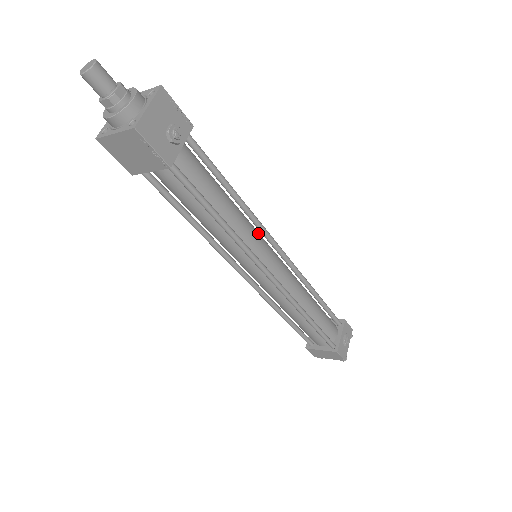
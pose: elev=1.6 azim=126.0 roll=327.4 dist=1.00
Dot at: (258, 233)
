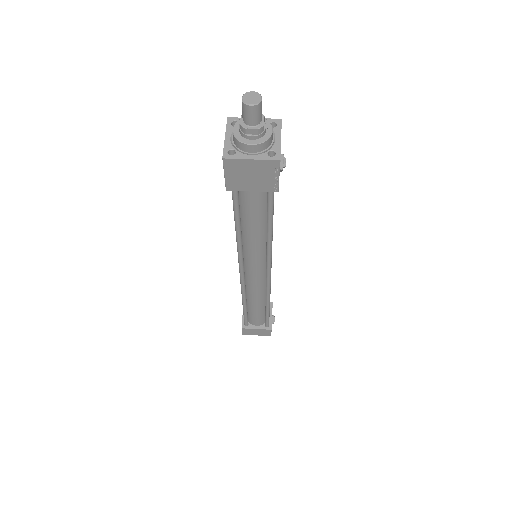
Dot at: occluded
